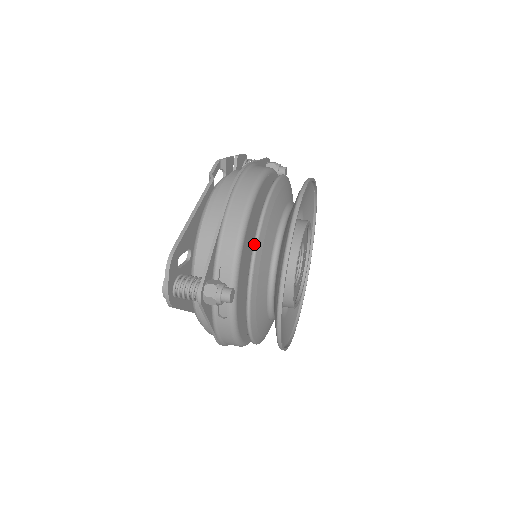
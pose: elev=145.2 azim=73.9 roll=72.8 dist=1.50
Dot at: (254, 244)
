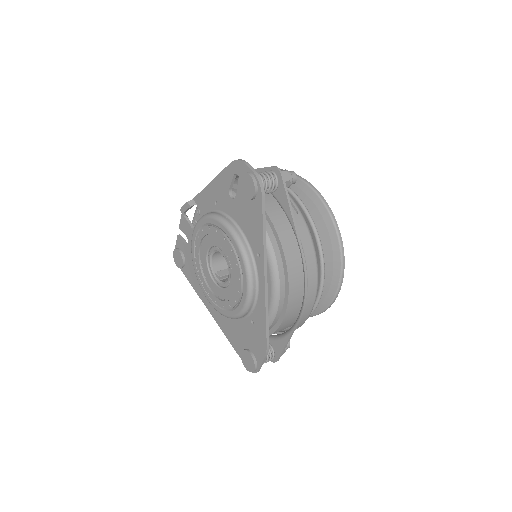
Dot at: occluded
